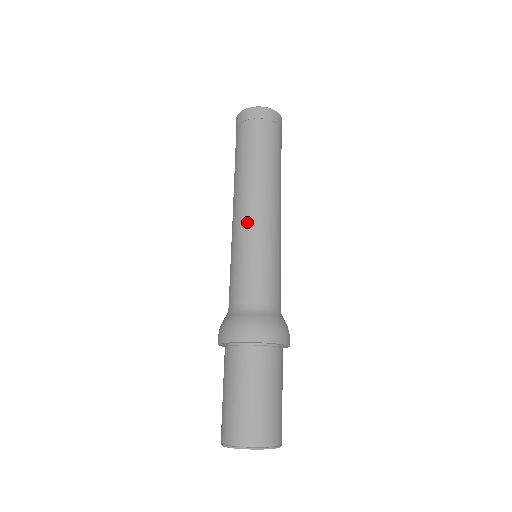
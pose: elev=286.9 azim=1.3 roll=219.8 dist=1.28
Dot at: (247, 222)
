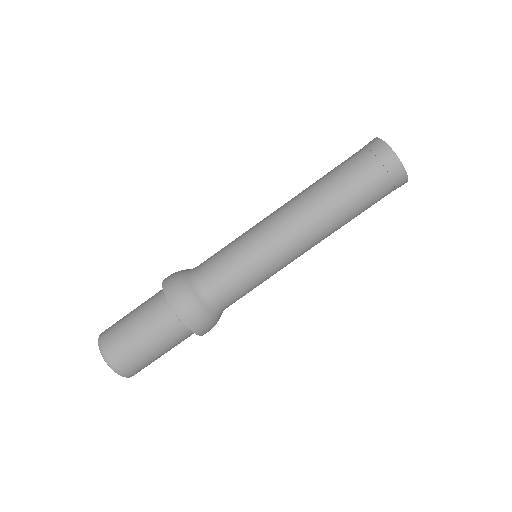
Dot at: (264, 220)
